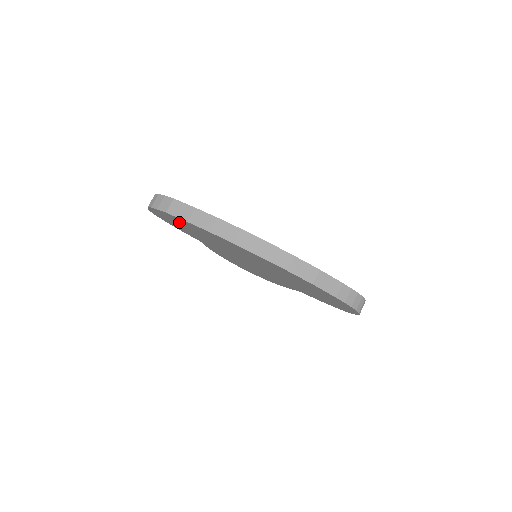
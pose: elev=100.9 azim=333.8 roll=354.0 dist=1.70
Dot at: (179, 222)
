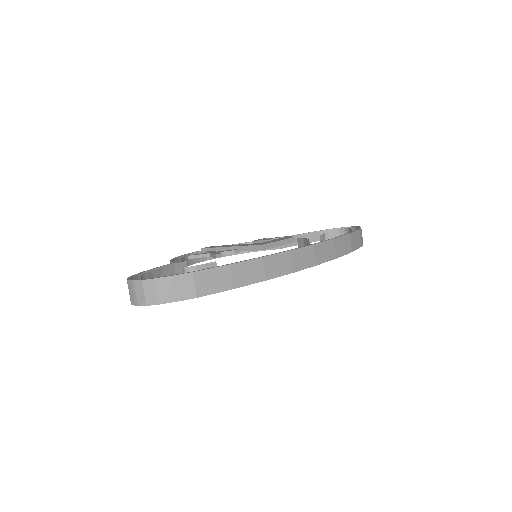
Dot at: occluded
